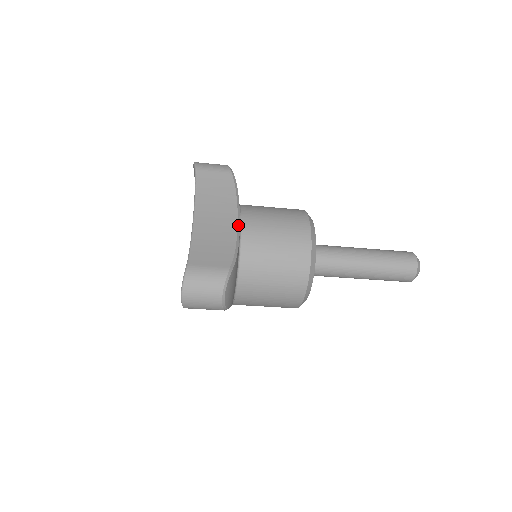
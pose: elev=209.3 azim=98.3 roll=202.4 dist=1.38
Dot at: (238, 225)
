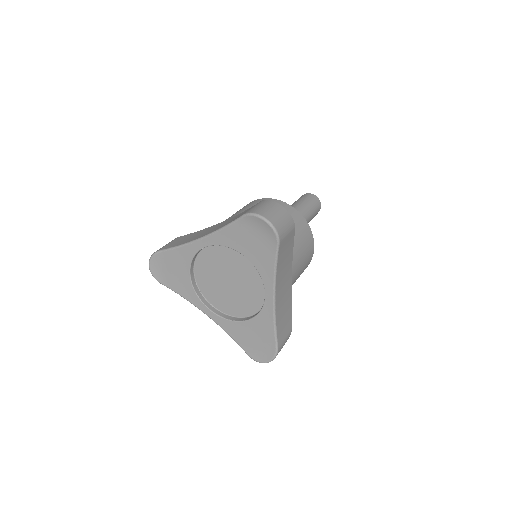
Dot at: (291, 281)
